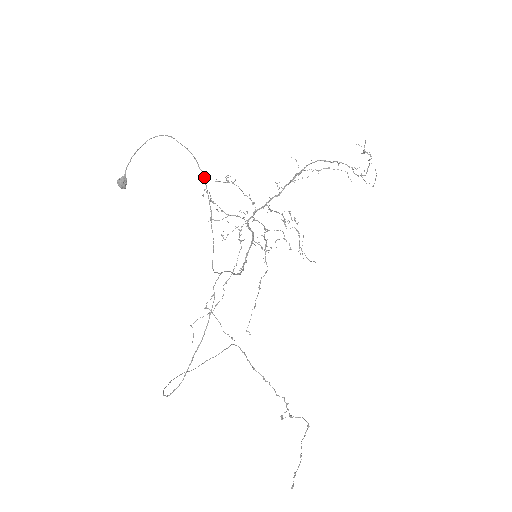
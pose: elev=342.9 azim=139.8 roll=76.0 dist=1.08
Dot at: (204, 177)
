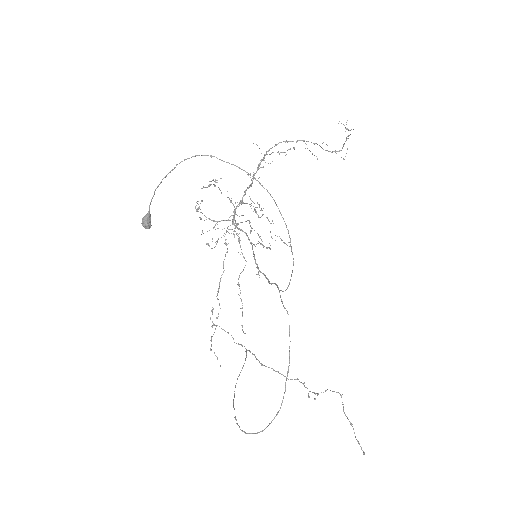
Dot at: (271, 196)
